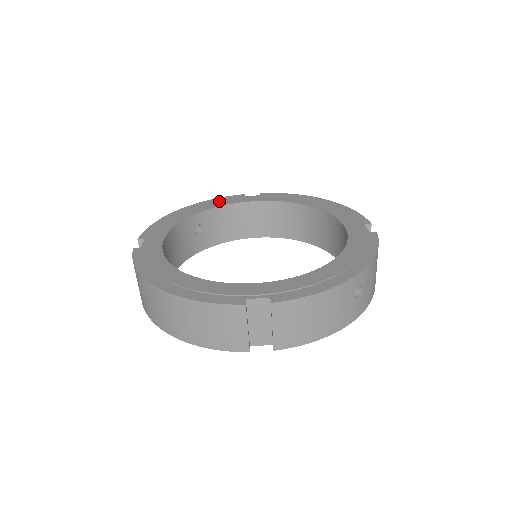
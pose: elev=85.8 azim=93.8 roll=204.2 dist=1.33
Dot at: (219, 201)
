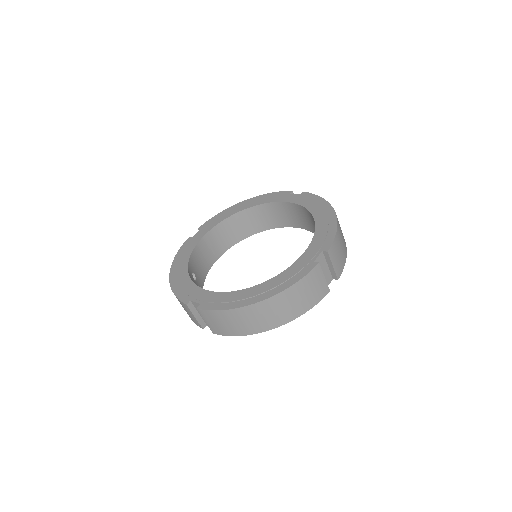
Dot at: (184, 251)
